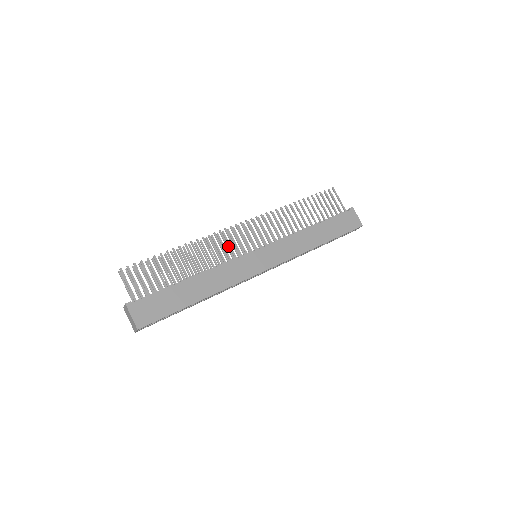
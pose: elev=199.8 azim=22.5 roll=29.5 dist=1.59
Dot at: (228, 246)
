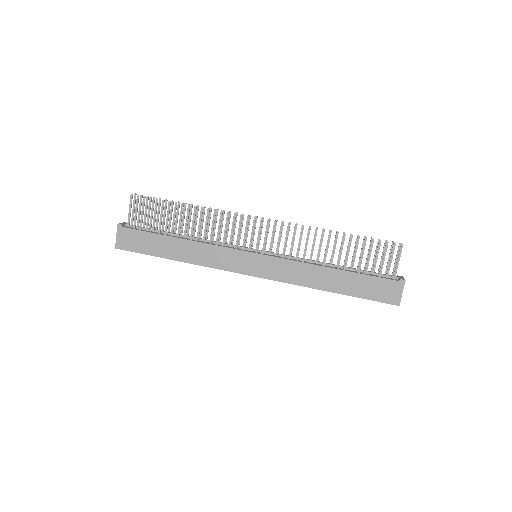
Dot at: occluded
